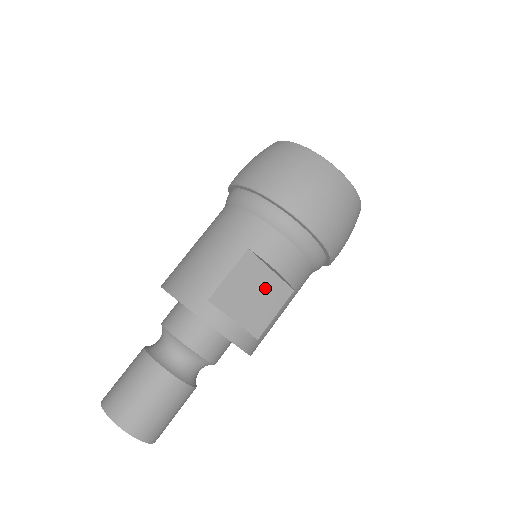
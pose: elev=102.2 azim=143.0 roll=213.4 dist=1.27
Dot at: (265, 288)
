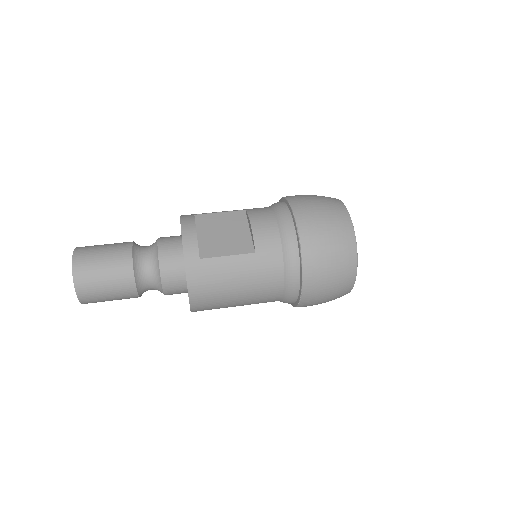
Dot at: (236, 236)
